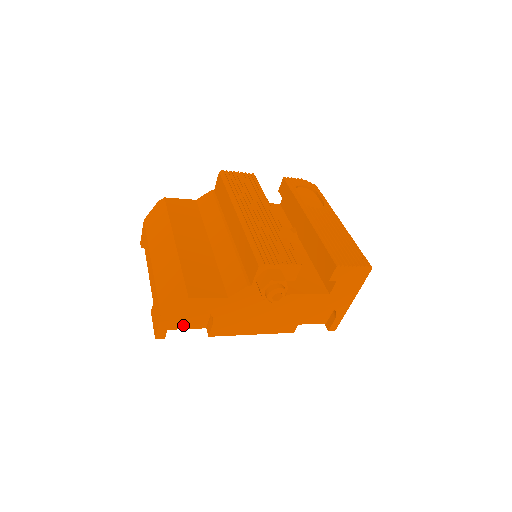
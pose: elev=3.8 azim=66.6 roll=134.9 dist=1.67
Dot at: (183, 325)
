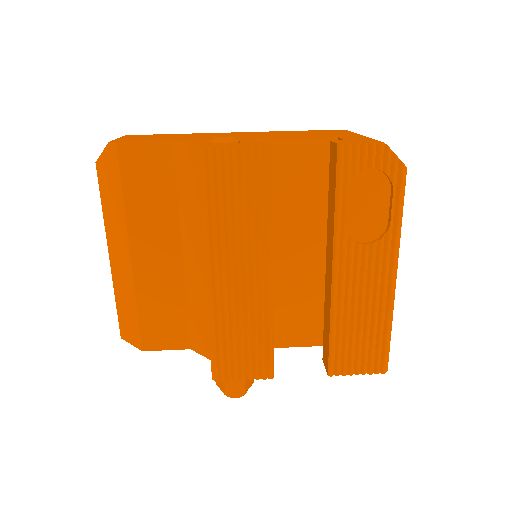
Dot at: occluded
